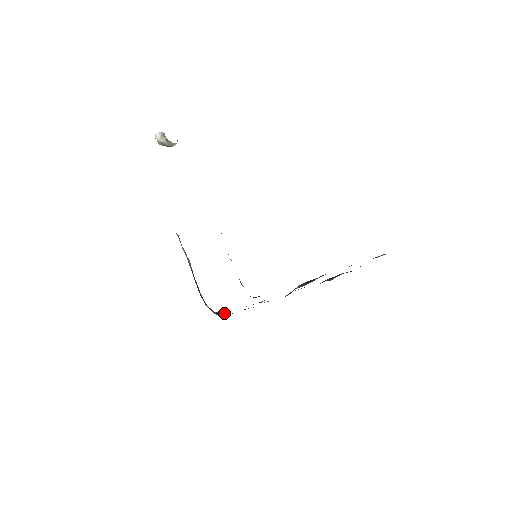
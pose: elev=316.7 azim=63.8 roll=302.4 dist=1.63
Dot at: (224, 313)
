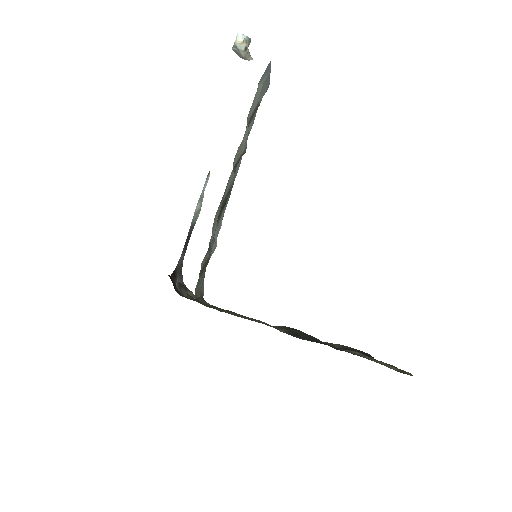
Dot at: occluded
